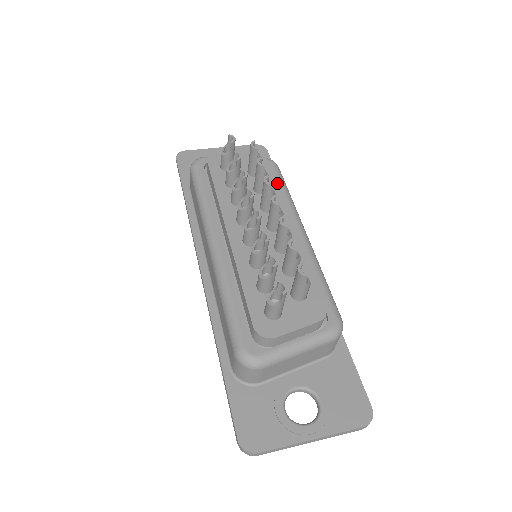
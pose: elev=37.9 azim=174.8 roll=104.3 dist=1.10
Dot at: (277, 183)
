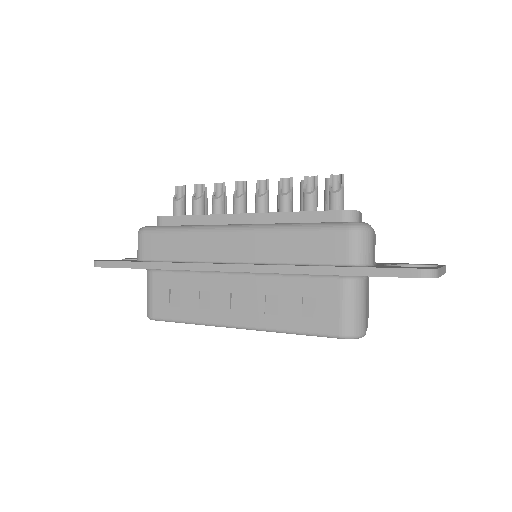
Dot at: occluded
